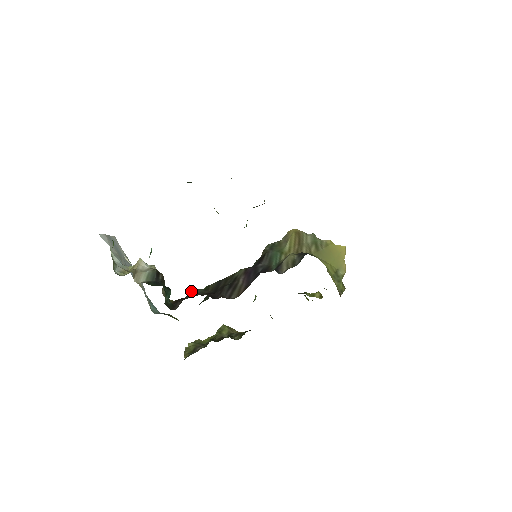
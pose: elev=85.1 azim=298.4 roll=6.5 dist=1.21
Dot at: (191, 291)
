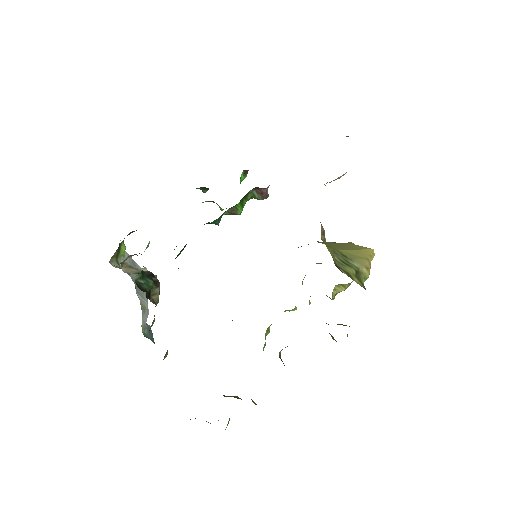
Dot at: occluded
